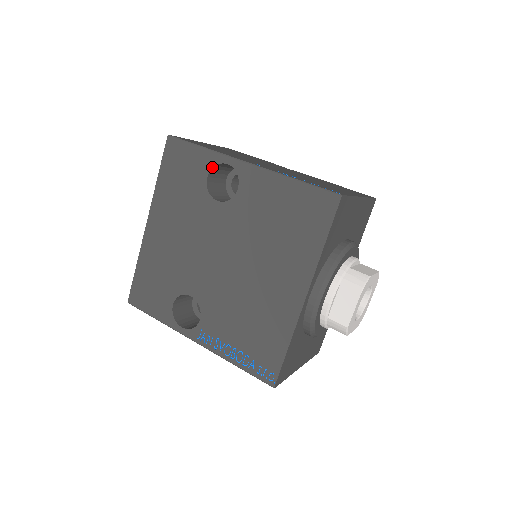
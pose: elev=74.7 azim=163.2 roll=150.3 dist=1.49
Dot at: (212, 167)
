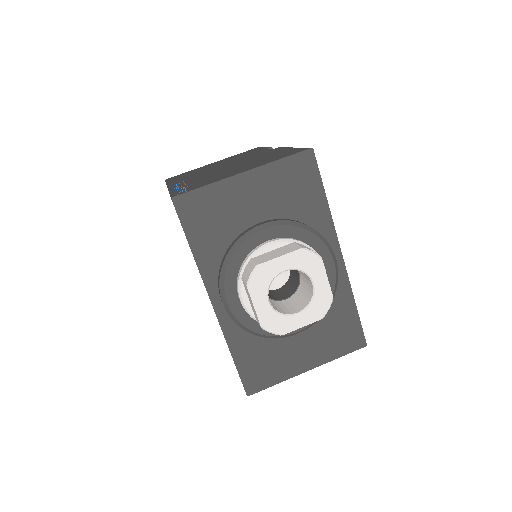
Dot at: occluded
